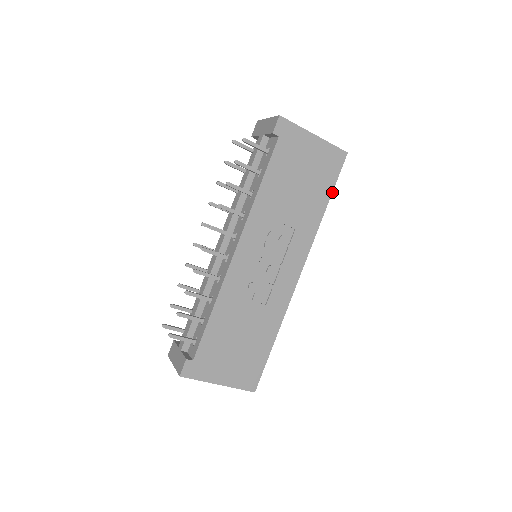
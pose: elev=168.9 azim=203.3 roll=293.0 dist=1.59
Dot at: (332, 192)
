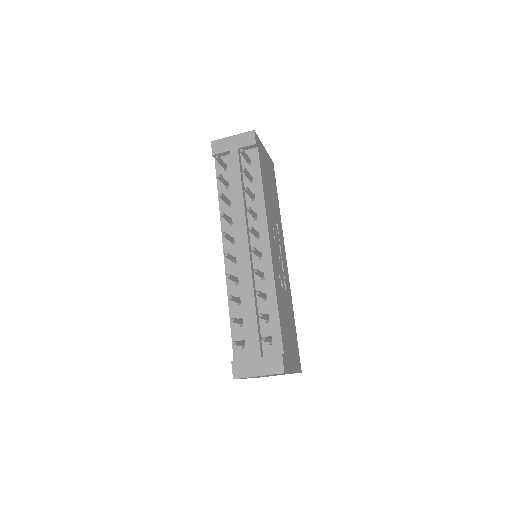
Dot at: (277, 193)
